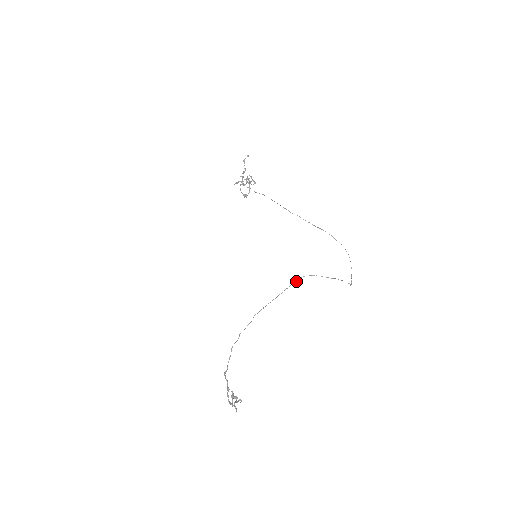
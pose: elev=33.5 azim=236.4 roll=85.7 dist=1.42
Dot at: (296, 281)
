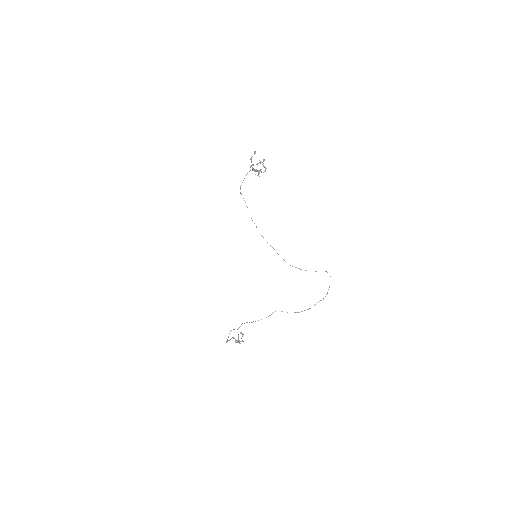
Dot at: occluded
